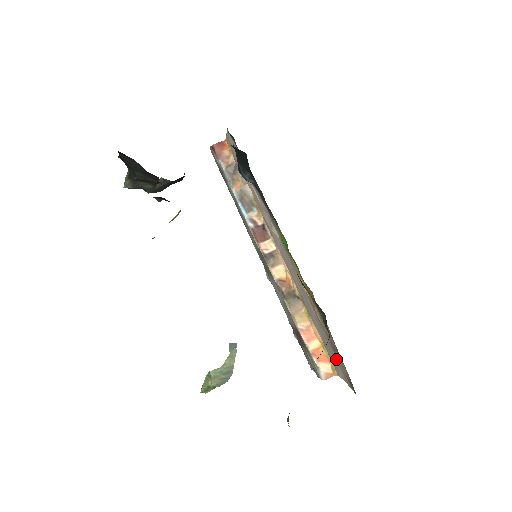
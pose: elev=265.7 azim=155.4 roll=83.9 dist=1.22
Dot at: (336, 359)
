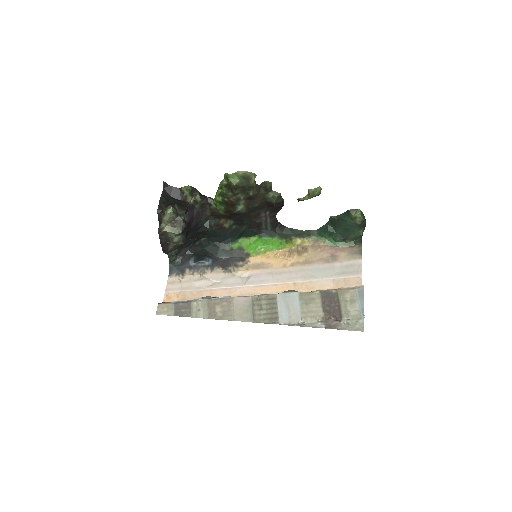
Dot at: (342, 266)
